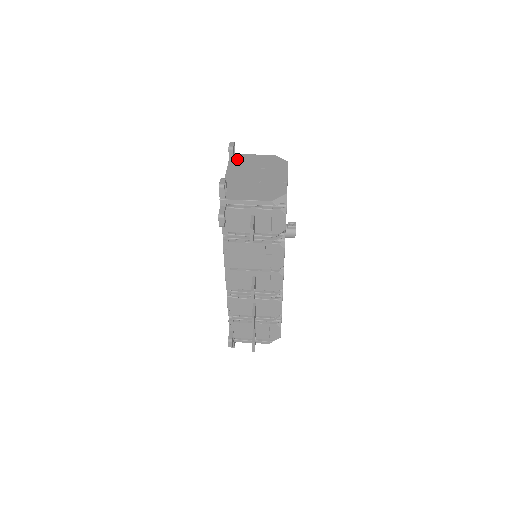
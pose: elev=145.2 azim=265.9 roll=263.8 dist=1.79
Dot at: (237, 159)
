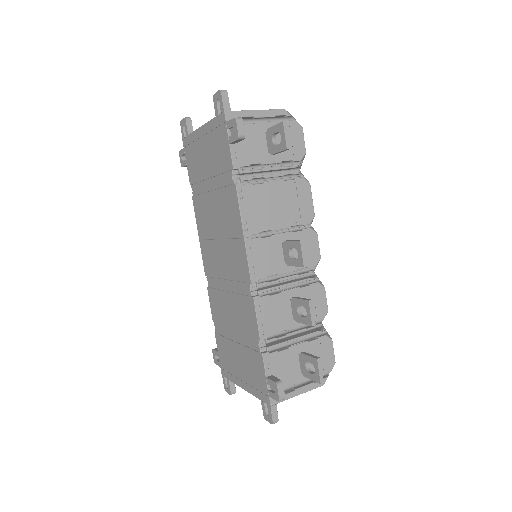
Dot at: occluded
